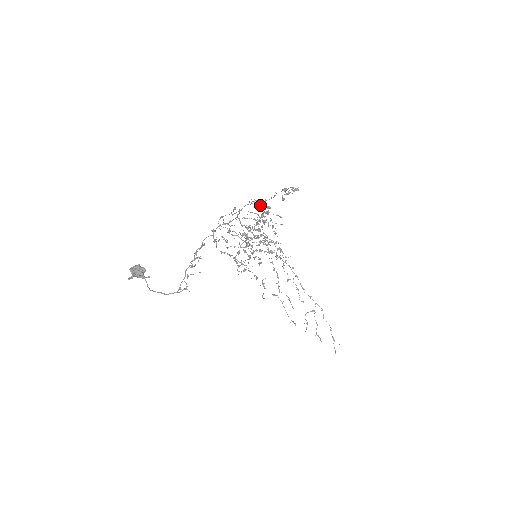
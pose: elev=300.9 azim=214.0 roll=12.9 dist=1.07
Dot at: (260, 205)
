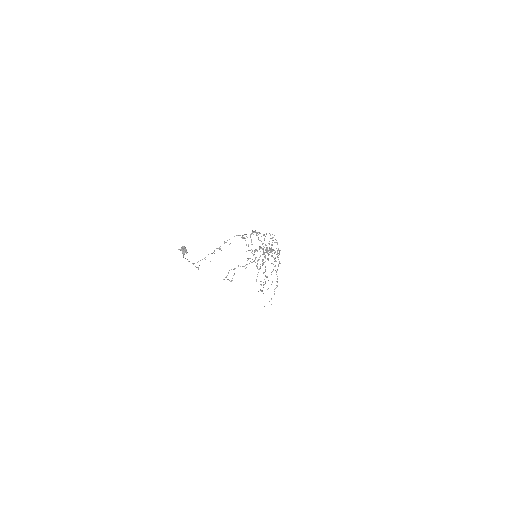
Dot at: (271, 250)
